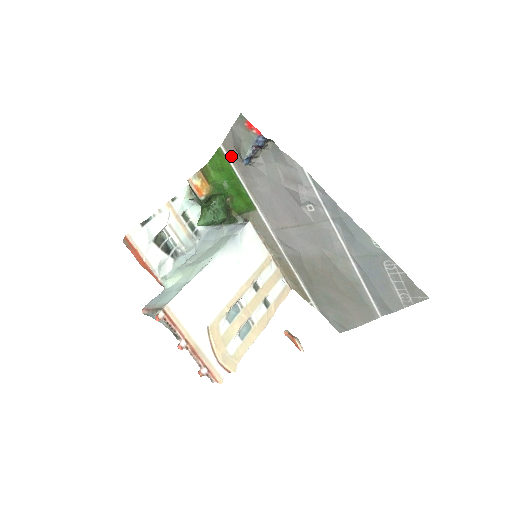
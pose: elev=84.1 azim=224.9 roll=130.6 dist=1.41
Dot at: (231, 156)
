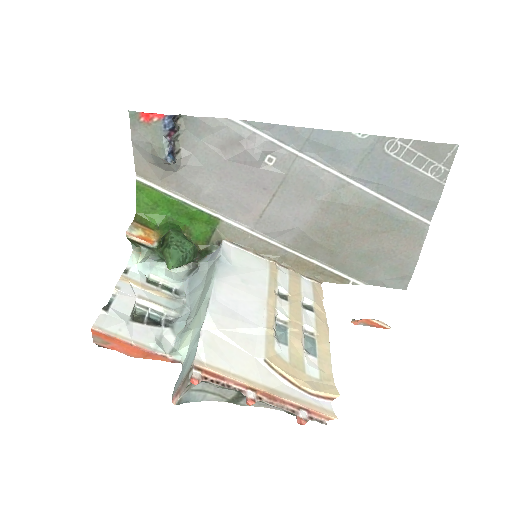
Dot at: (154, 180)
